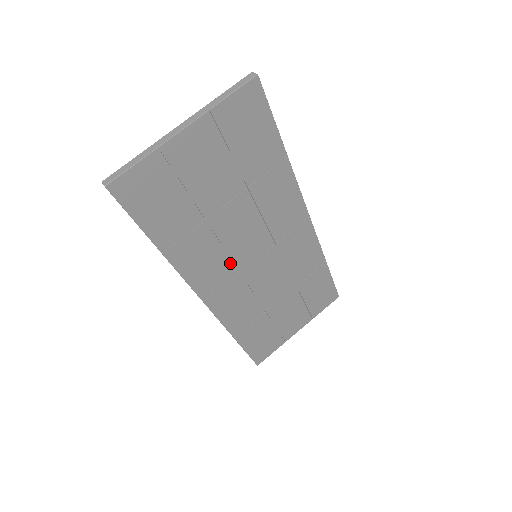
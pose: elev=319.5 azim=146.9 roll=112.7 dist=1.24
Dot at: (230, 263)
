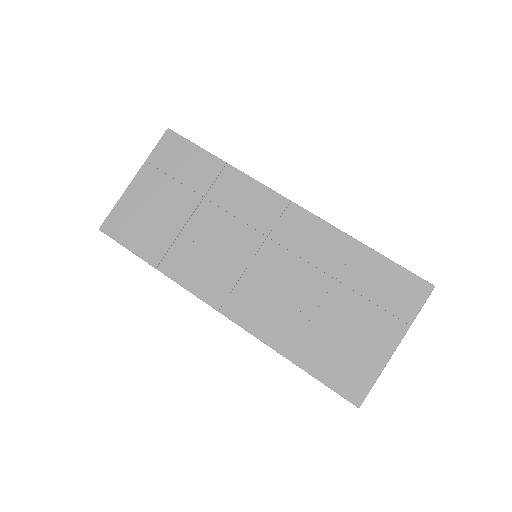
Dot at: (226, 266)
